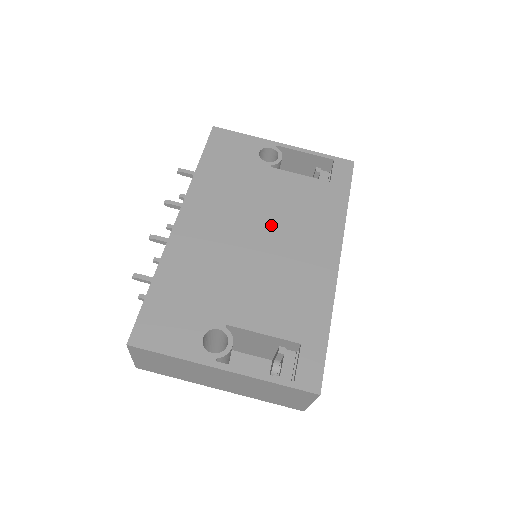
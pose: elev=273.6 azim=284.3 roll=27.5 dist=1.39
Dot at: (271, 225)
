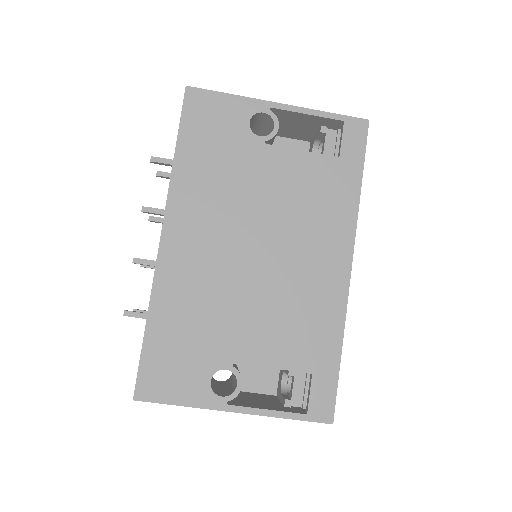
Dot at: (272, 231)
